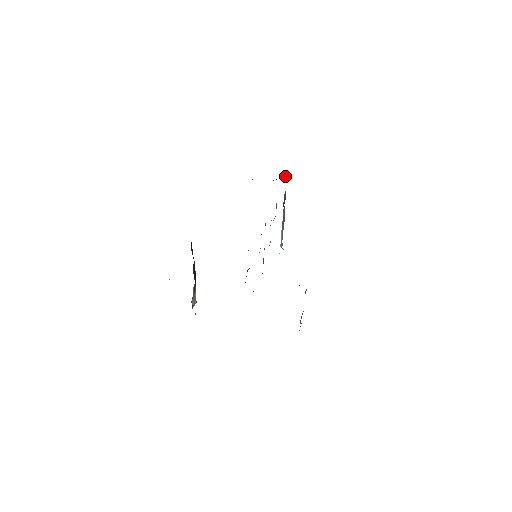
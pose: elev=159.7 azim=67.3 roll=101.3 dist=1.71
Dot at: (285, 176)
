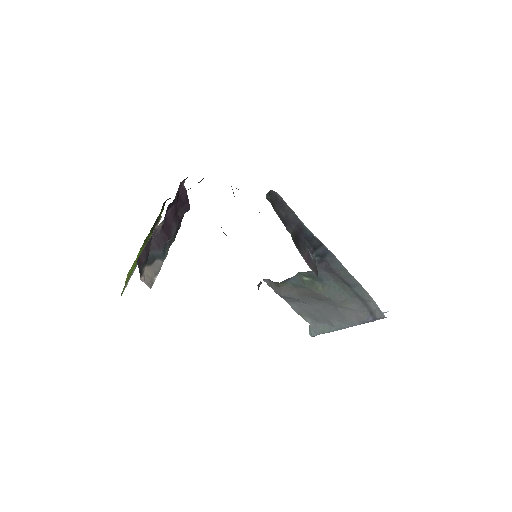
Dot at: occluded
